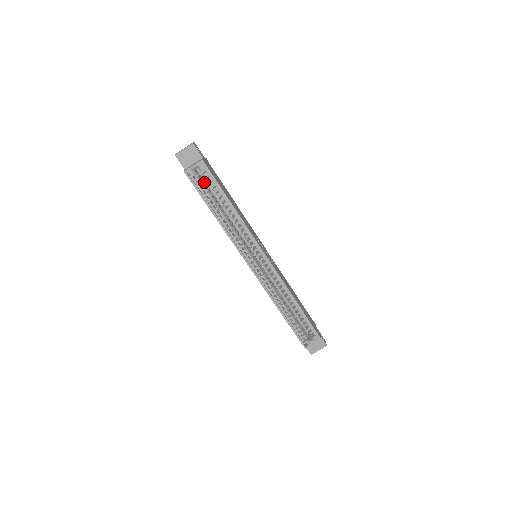
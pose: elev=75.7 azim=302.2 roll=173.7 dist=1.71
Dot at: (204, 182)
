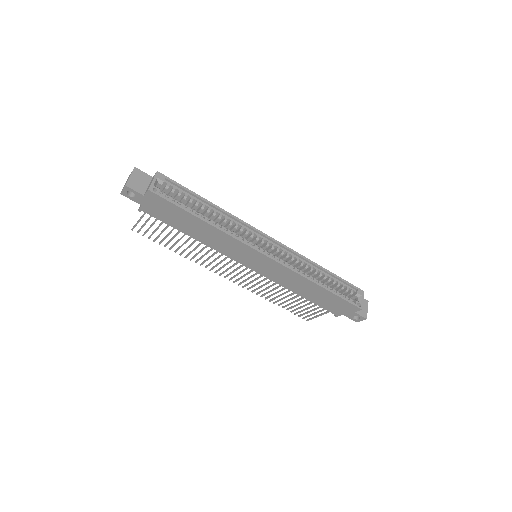
Dot at: occluded
